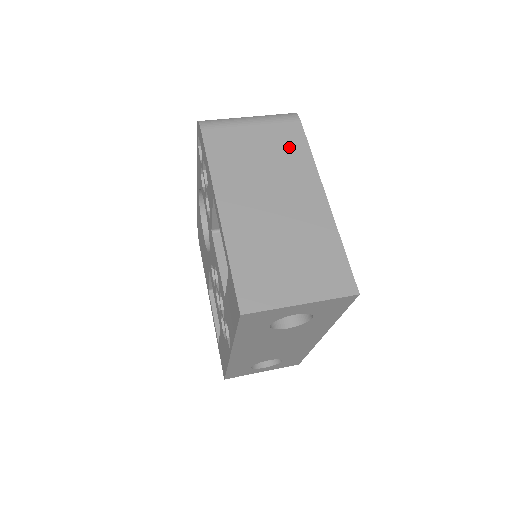
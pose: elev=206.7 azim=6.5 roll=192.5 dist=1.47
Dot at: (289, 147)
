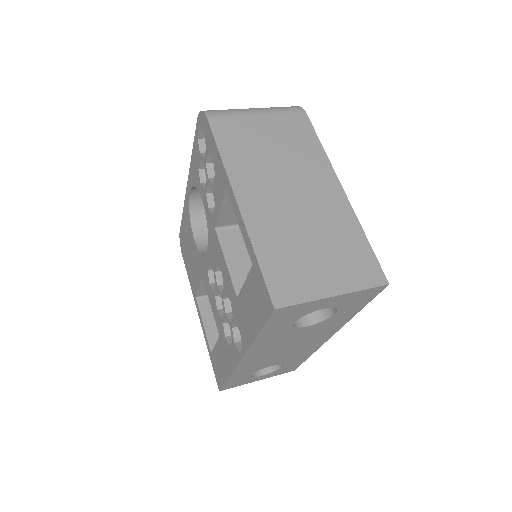
Dot at: (299, 138)
